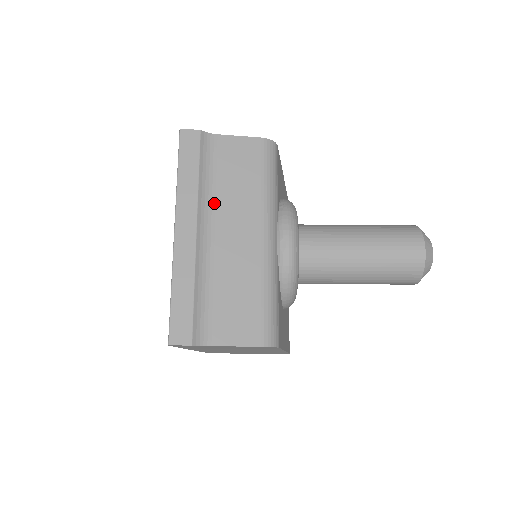
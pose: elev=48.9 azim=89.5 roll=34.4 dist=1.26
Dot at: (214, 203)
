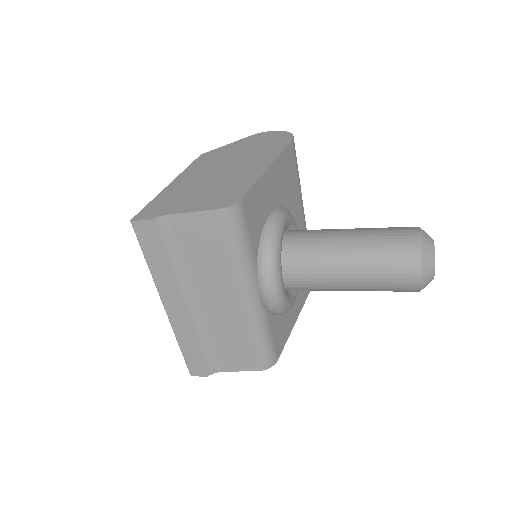
Dot at: (190, 280)
